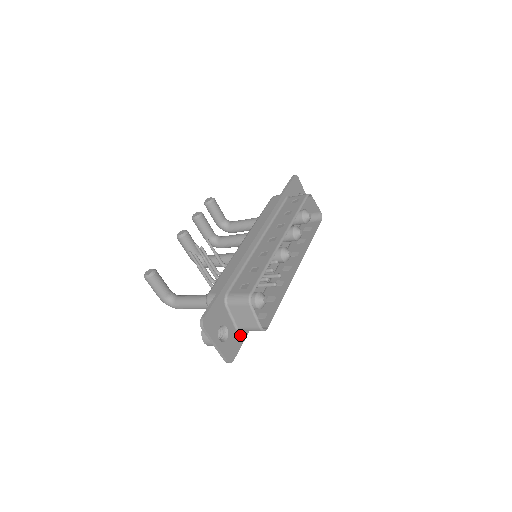
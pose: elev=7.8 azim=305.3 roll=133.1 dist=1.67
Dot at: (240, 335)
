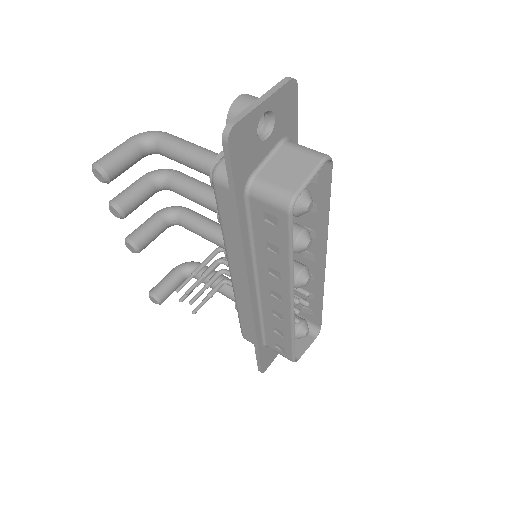
Dot at: occluded
